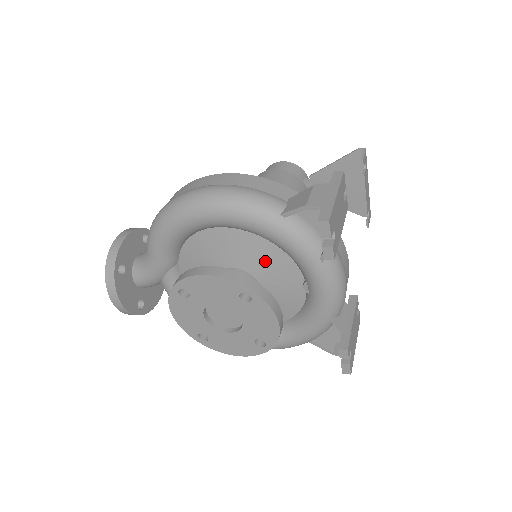
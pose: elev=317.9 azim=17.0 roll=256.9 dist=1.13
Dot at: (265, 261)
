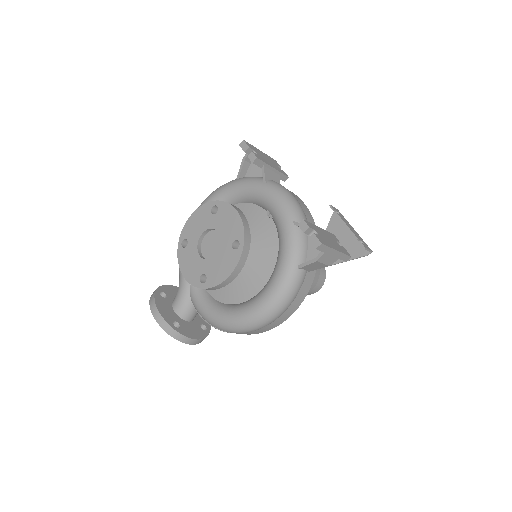
Dot at: occluded
